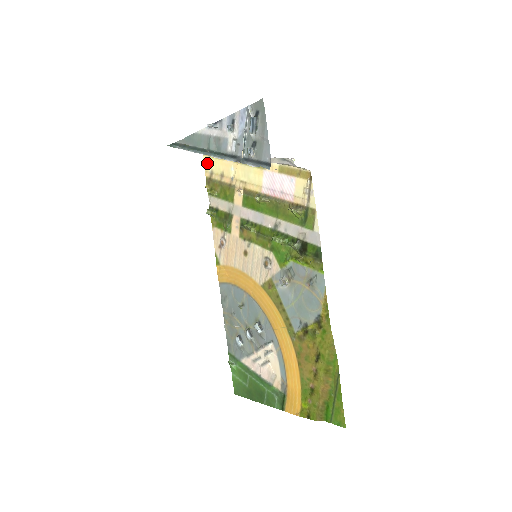
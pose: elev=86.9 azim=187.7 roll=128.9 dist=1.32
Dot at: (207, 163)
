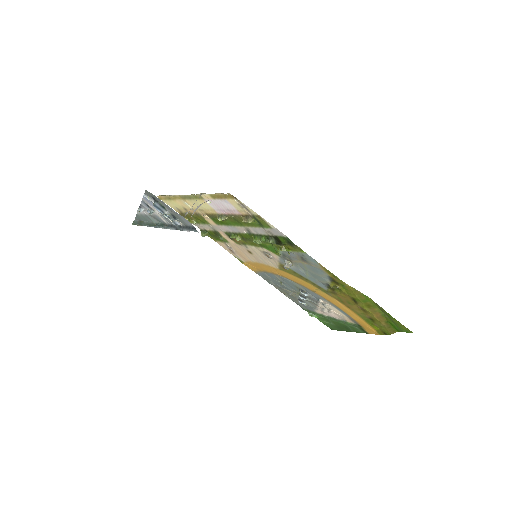
Dot at: (169, 204)
